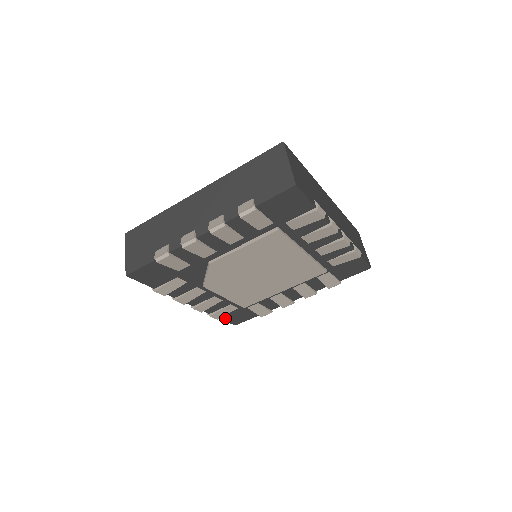
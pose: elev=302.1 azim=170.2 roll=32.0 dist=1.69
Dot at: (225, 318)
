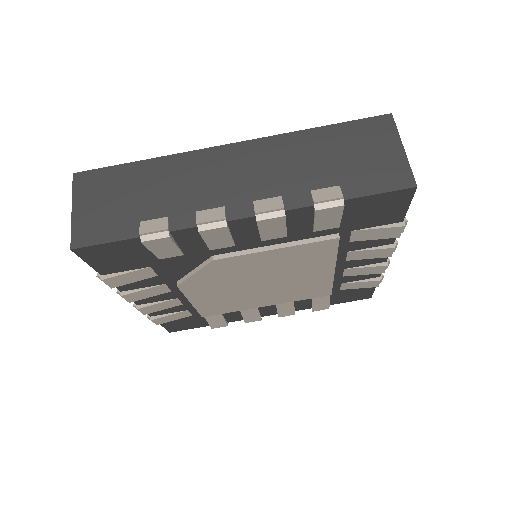
Dot at: (165, 323)
